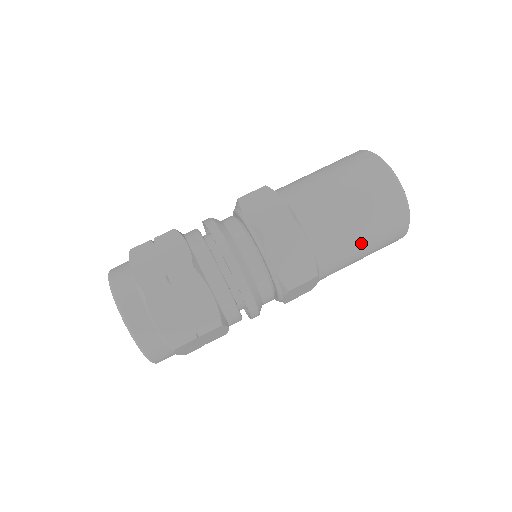
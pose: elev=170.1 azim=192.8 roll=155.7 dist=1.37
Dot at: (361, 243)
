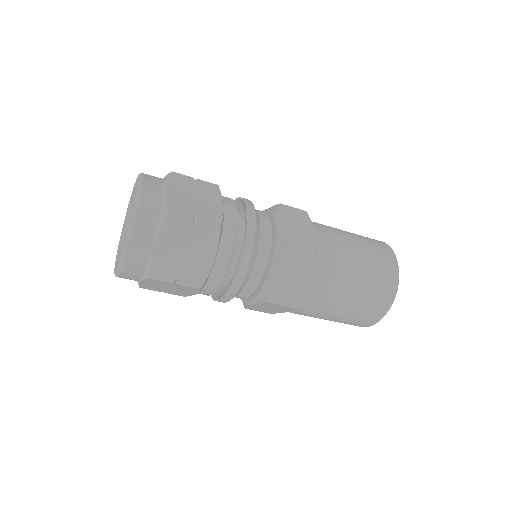
Dot at: (340, 309)
